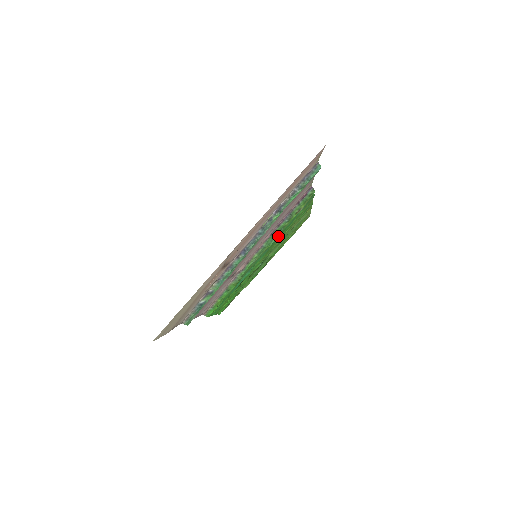
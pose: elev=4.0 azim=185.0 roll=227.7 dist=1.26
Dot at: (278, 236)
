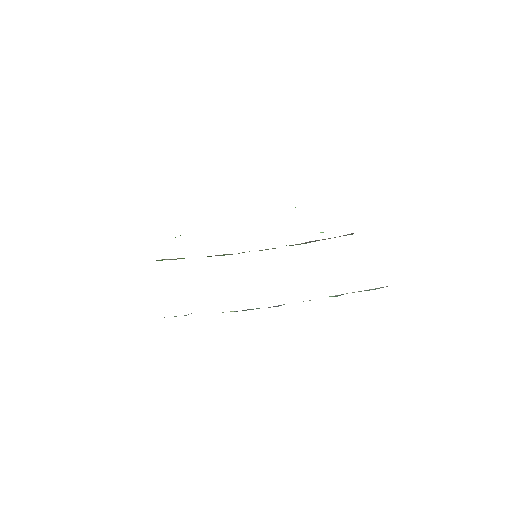
Dot at: occluded
